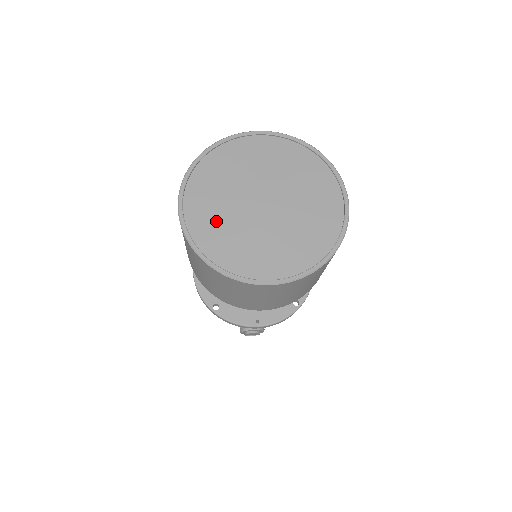
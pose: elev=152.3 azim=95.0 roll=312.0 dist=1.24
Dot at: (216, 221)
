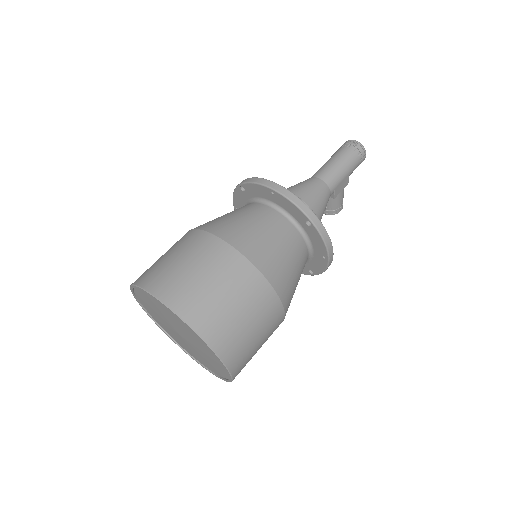
Dot at: (159, 320)
